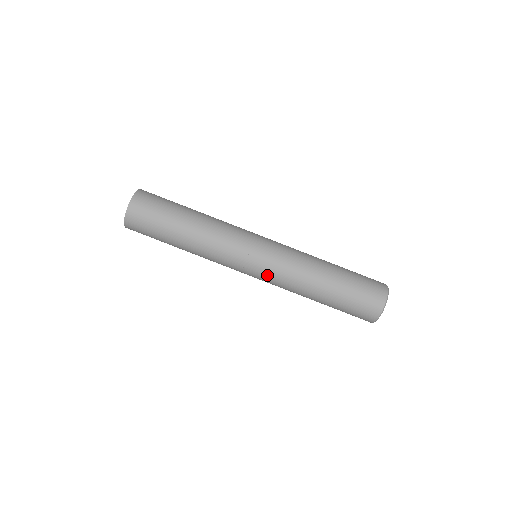
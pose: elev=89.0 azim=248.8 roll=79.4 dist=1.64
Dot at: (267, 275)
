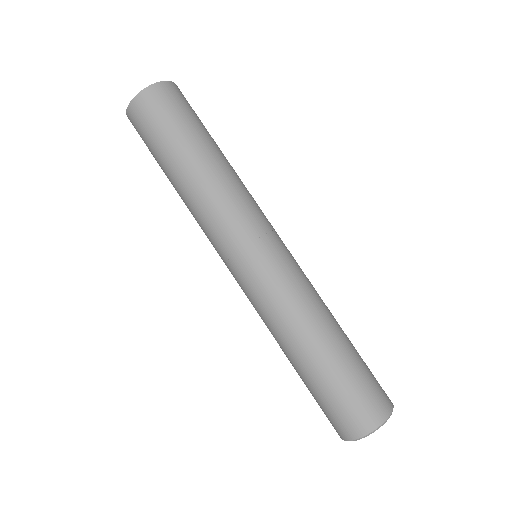
Dot at: (254, 286)
